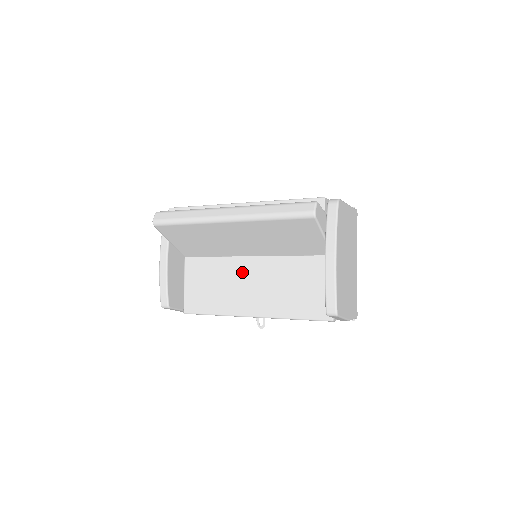
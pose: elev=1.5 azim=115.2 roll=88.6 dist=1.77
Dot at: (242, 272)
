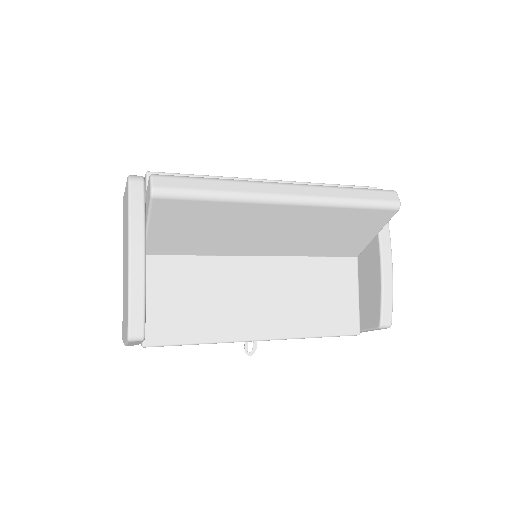
Dot at: (244, 278)
